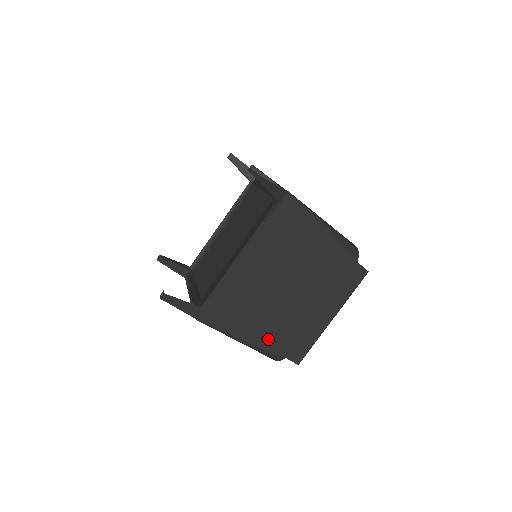
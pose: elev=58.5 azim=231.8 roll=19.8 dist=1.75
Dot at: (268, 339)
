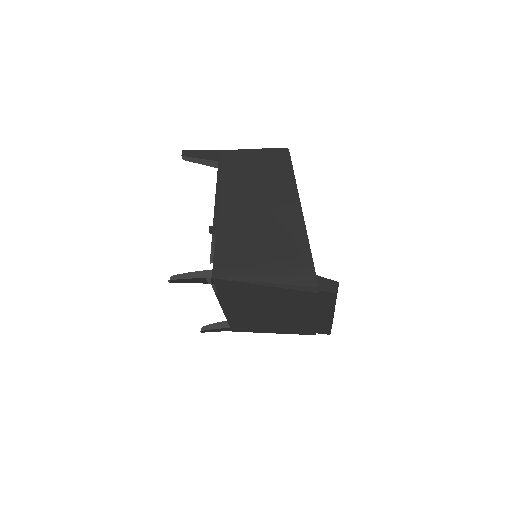
Dot at: (292, 331)
